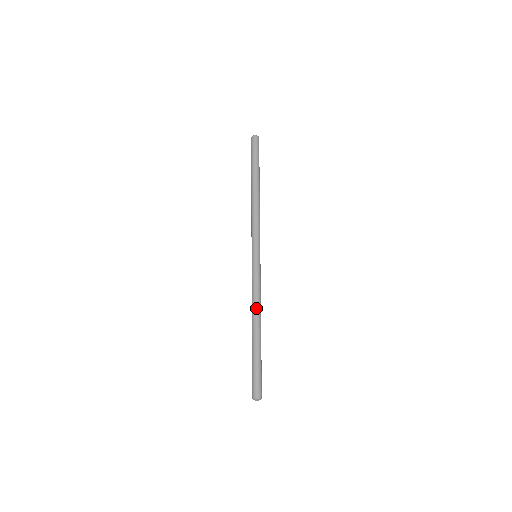
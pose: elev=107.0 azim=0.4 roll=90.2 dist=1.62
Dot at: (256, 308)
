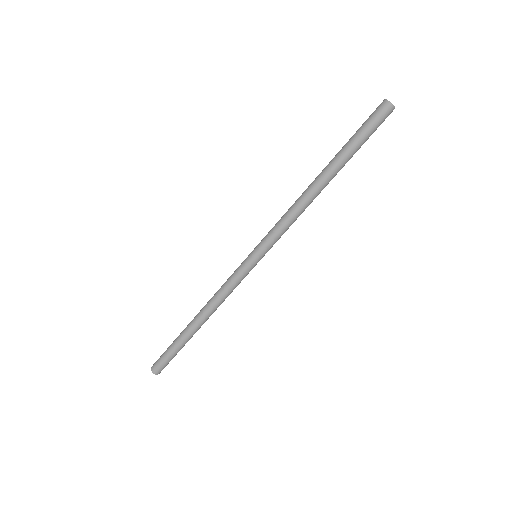
Dot at: (214, 309)
